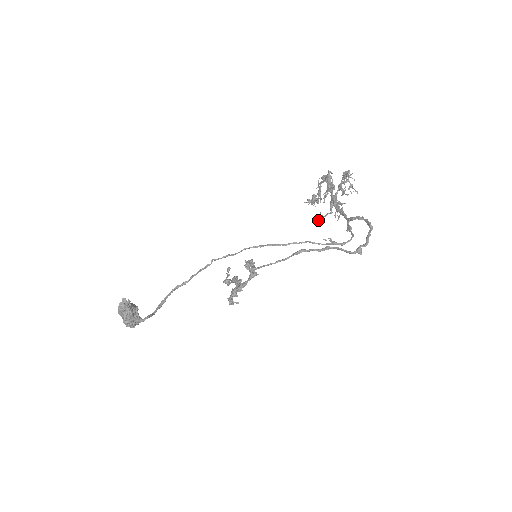
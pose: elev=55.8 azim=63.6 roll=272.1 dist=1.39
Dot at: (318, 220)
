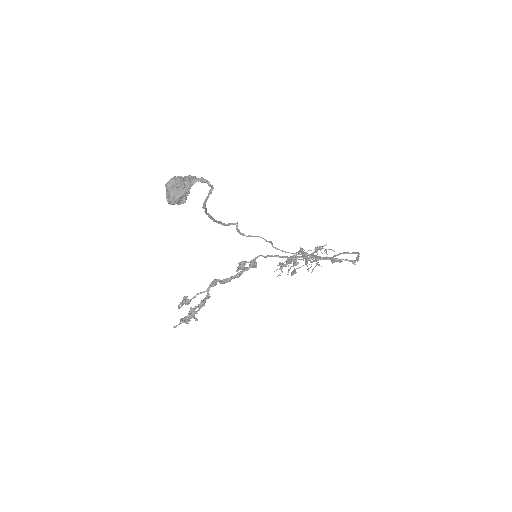
Dot at: (293, 271)
